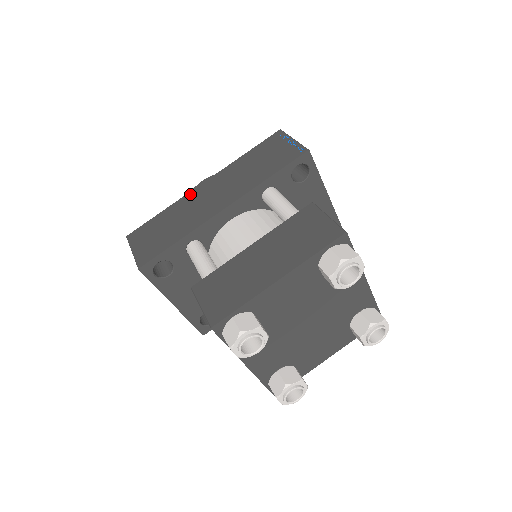
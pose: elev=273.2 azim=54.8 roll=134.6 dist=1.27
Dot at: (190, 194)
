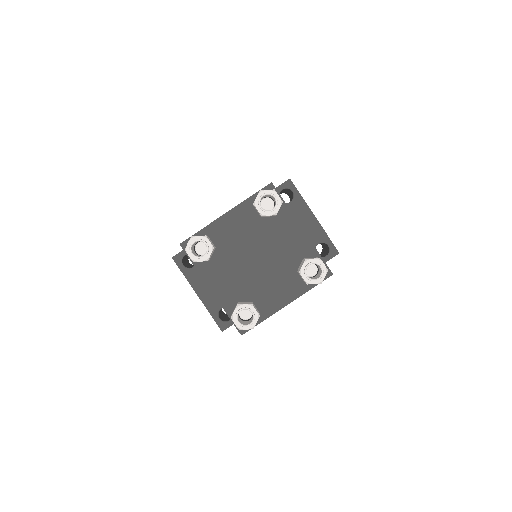
Dot at: occluded
